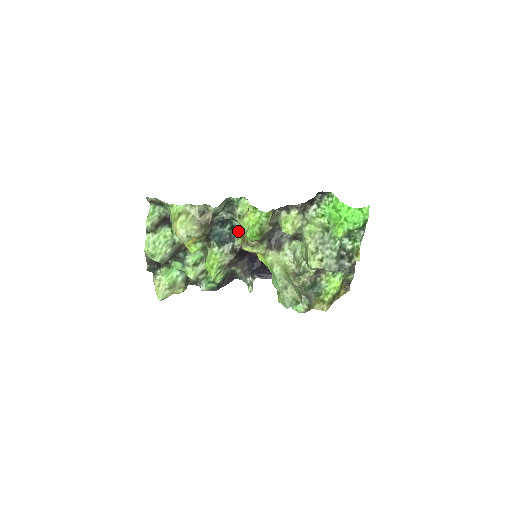
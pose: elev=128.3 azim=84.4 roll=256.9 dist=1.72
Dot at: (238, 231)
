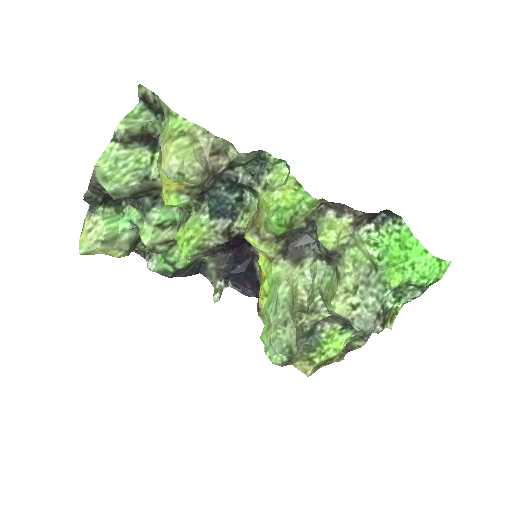
Dot at: (247, 208)
